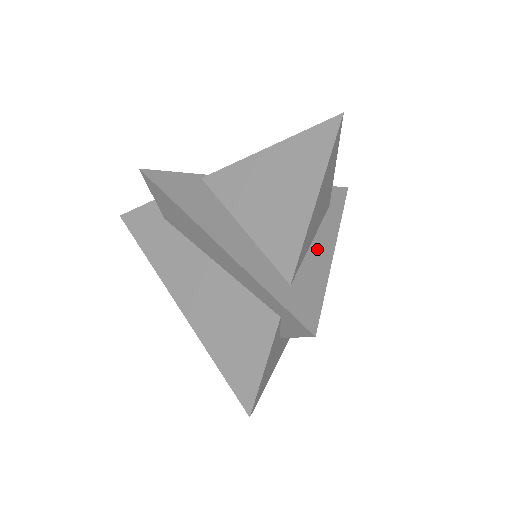
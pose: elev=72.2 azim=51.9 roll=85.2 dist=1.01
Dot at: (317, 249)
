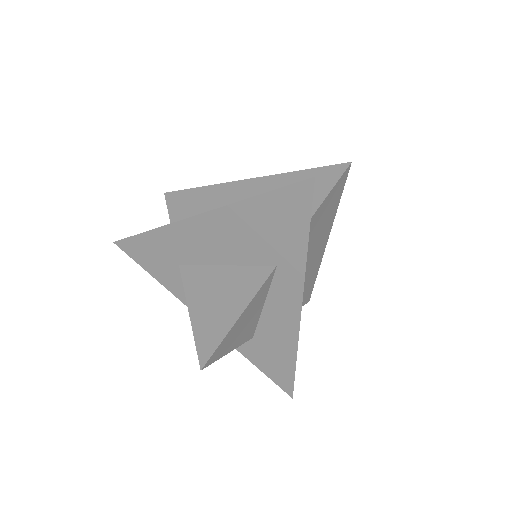
Dot at: occluded
